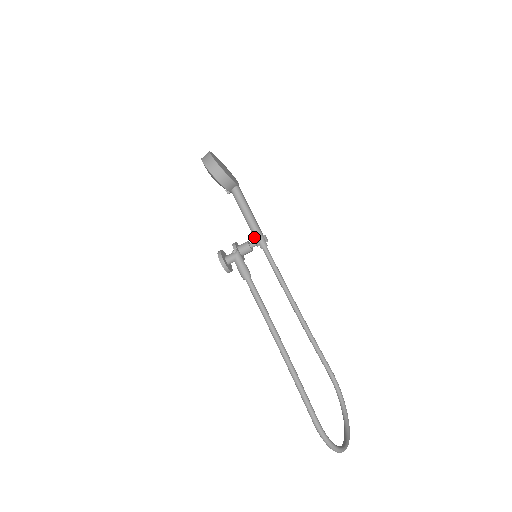
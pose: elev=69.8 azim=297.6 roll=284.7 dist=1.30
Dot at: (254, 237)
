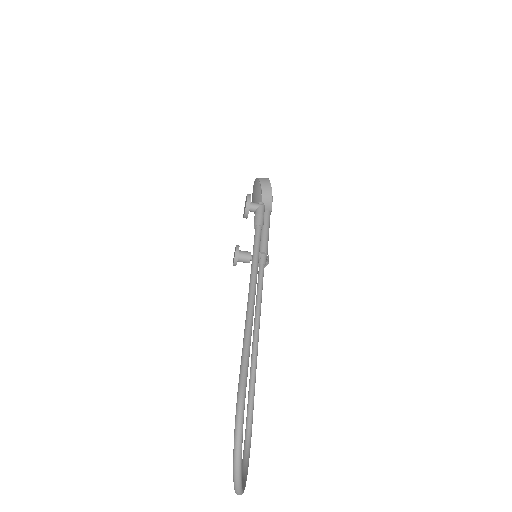
Dot at: occluded
